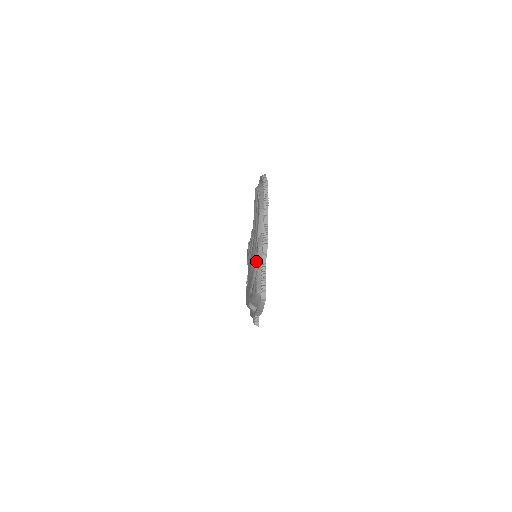
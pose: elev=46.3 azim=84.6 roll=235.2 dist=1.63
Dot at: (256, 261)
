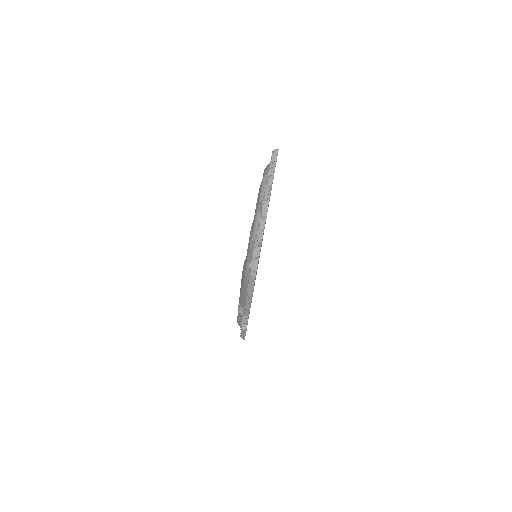
Dot at: (251, 234)
